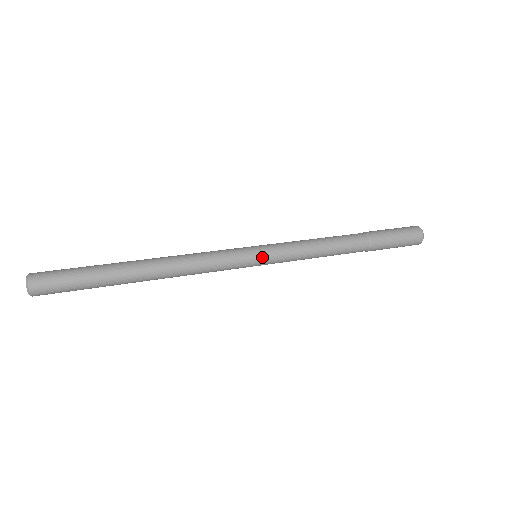
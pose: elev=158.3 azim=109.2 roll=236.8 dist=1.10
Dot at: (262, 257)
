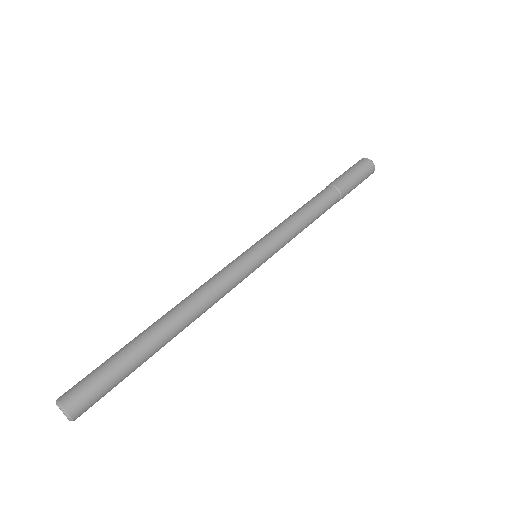
Dot at: (265, 256)
